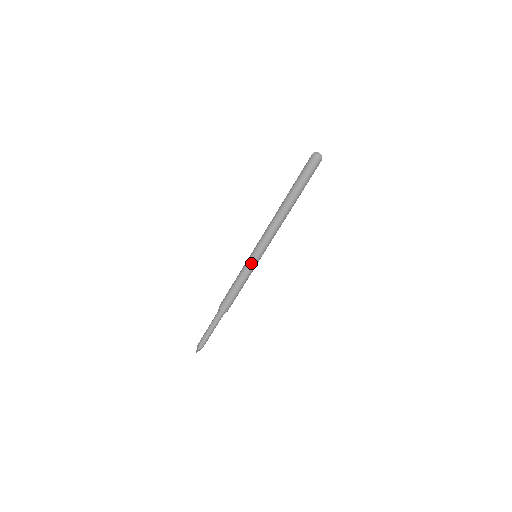
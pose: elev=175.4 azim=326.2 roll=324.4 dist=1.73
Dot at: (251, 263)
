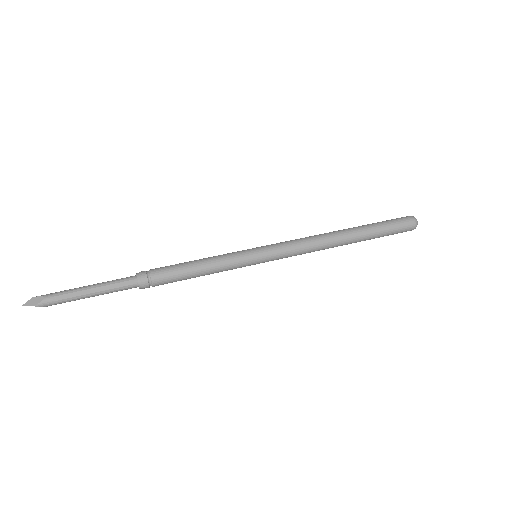
Dot at: (248, 261)
